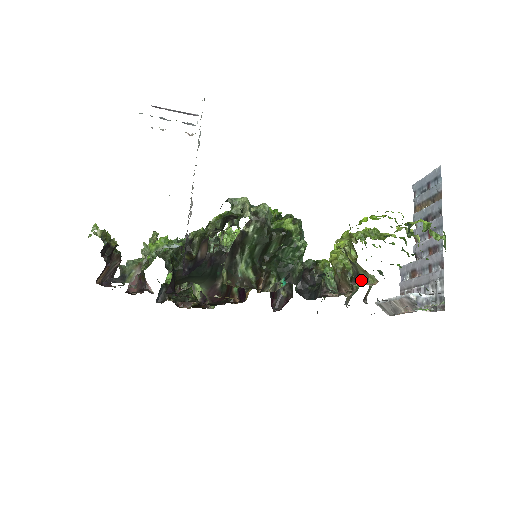
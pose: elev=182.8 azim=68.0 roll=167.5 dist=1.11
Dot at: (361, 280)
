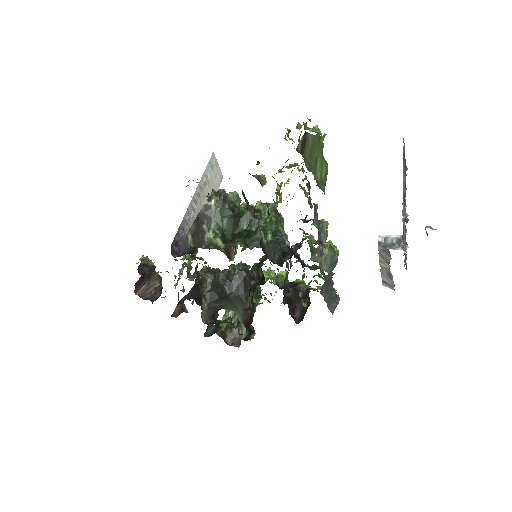
Dot at: occluded
